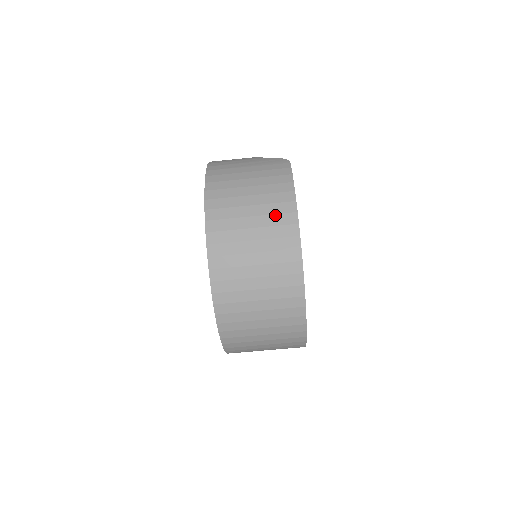
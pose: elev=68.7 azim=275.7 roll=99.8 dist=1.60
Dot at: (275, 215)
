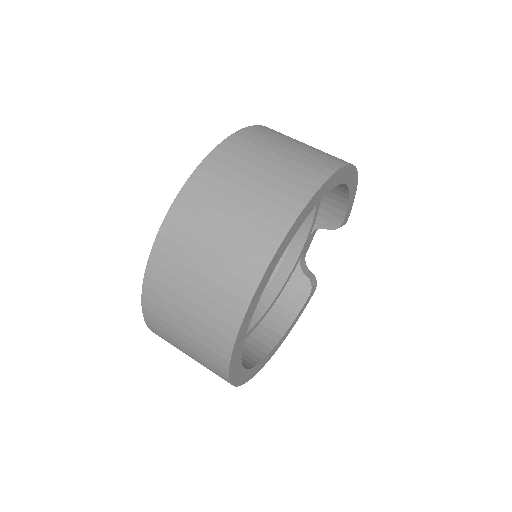
Dot at: occluded
